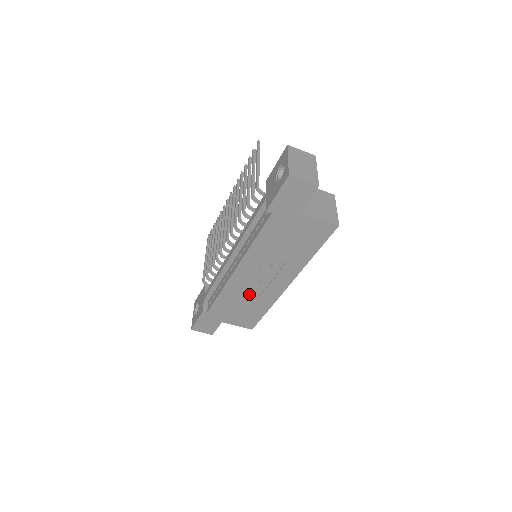
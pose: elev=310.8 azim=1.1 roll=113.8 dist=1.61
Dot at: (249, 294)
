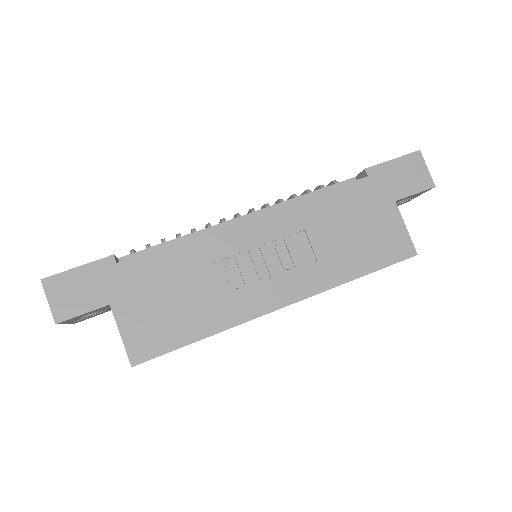
Dot at: (217, 278)
